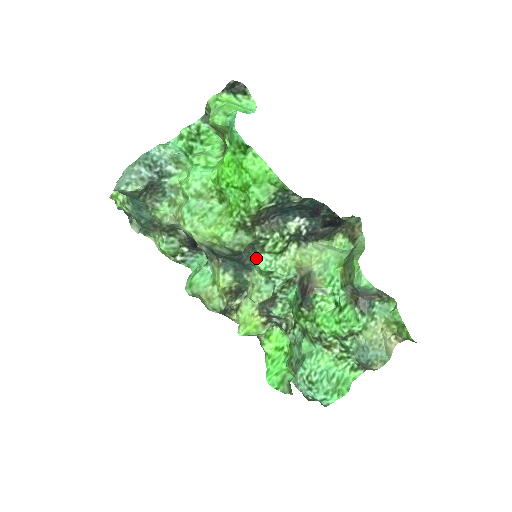
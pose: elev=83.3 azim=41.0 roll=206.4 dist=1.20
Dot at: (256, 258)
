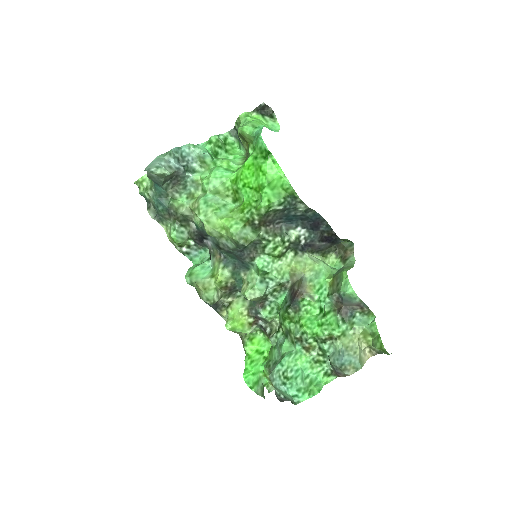
Dot at: (256, 257)
